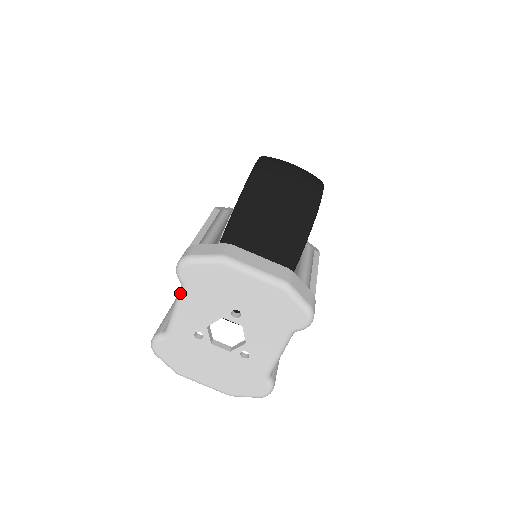
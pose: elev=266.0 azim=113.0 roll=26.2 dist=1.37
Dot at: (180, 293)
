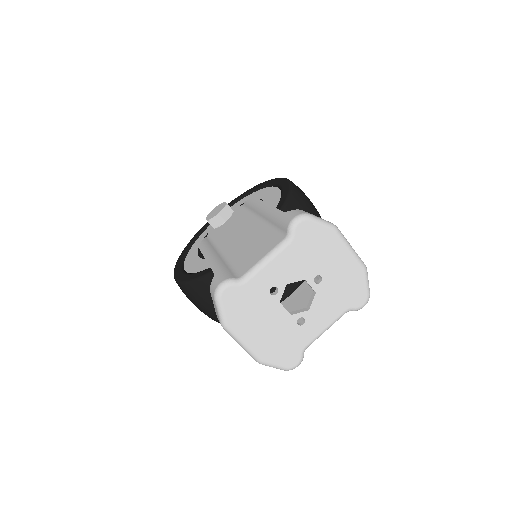
Dot at: (283, 244)
